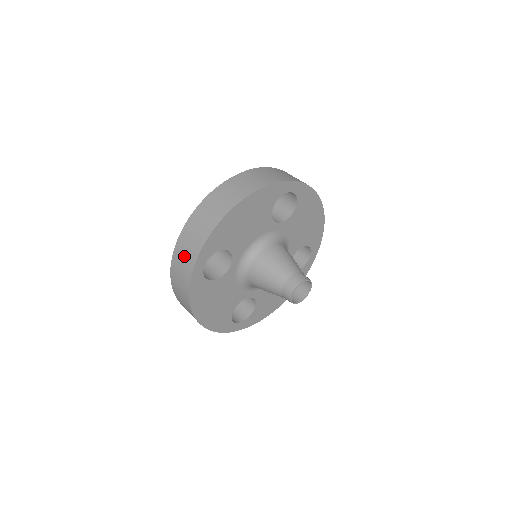
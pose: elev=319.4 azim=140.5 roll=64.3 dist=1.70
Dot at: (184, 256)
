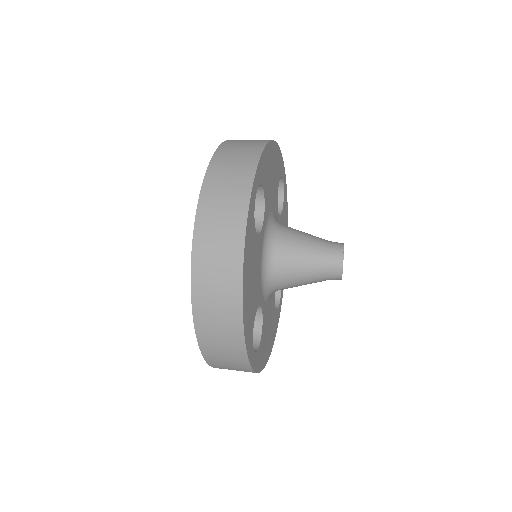
Dot at: (228, 179)
